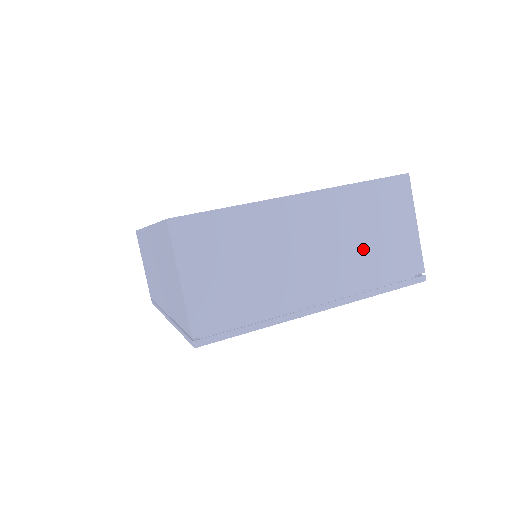
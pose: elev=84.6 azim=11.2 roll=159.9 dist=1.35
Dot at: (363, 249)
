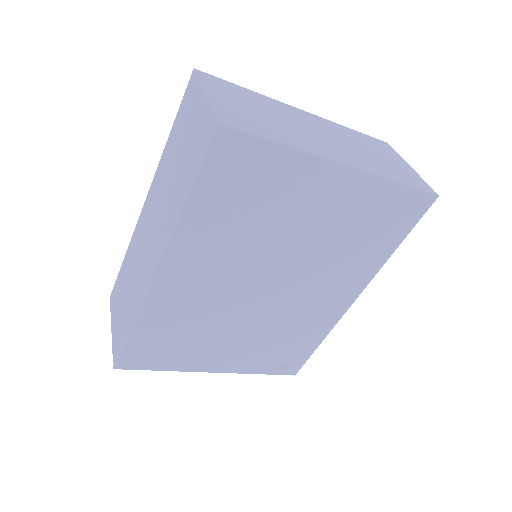
Dot at: (369, 154)
